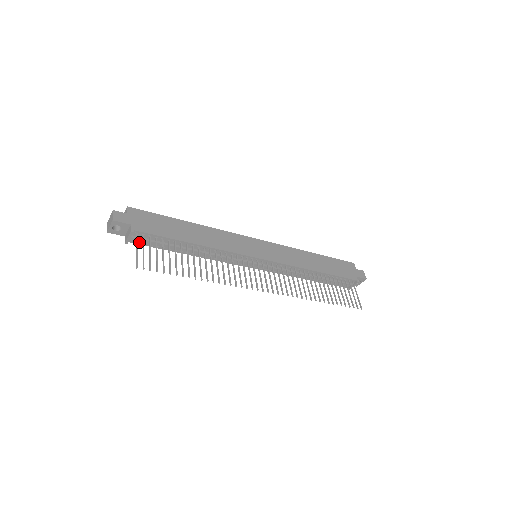
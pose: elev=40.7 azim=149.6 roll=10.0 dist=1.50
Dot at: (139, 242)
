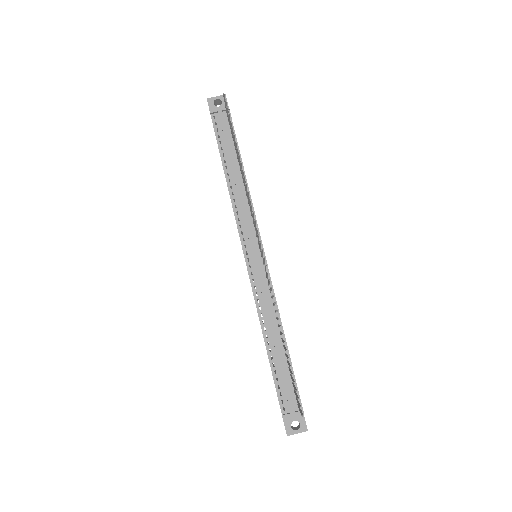
Dot at: (215, 125)
